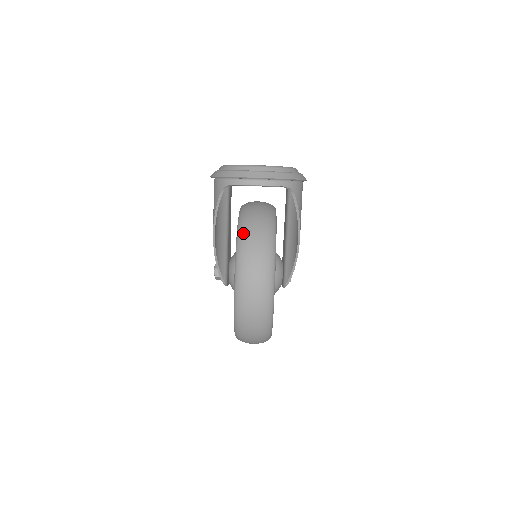
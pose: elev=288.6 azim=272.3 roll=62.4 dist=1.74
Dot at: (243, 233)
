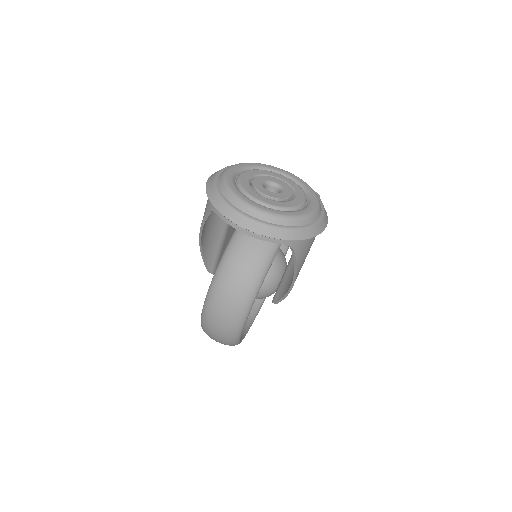
Dot at: (231, 252)
